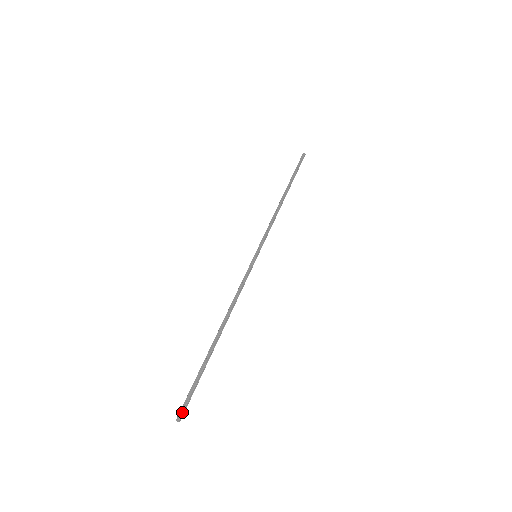
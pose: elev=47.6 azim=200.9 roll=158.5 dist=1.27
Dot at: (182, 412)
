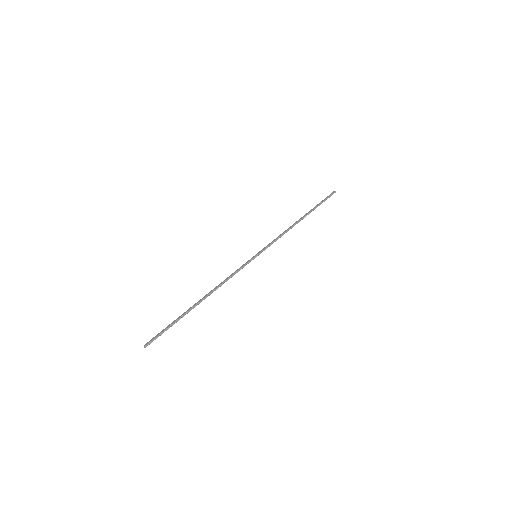
Dot at: (149, 342)
